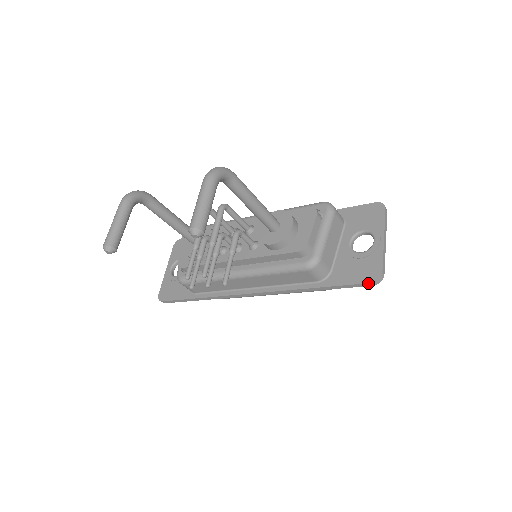
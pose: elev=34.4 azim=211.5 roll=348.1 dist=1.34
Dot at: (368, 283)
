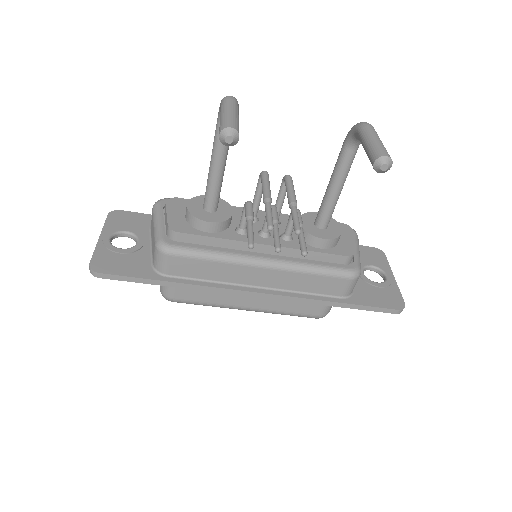
Dot at: (395, 309)
